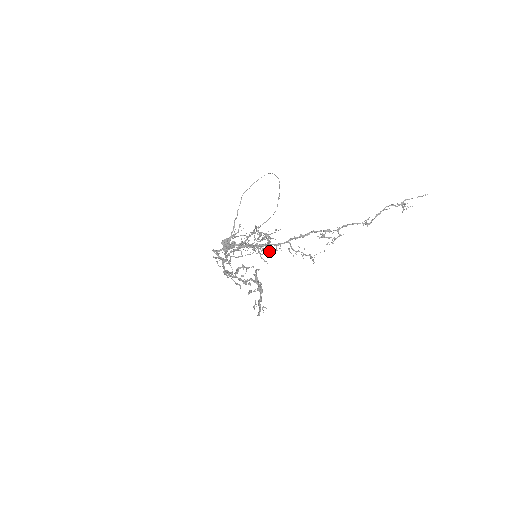
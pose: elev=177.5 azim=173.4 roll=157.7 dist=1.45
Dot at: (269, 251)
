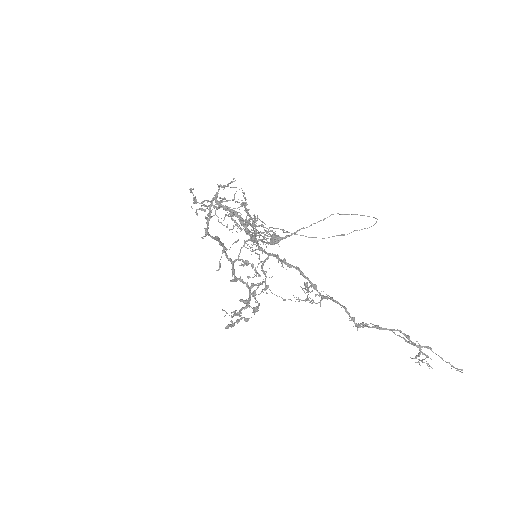
Dot at: (256, 253)
